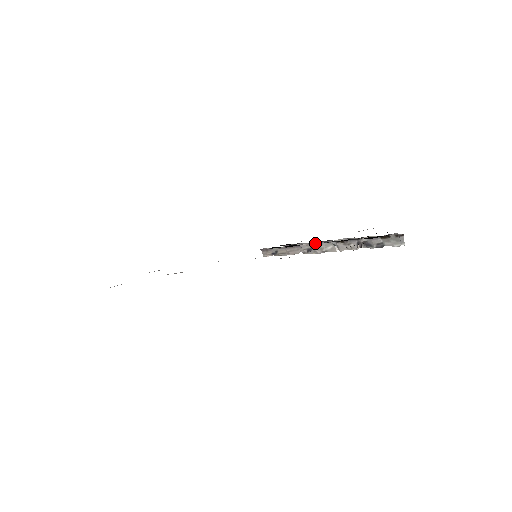
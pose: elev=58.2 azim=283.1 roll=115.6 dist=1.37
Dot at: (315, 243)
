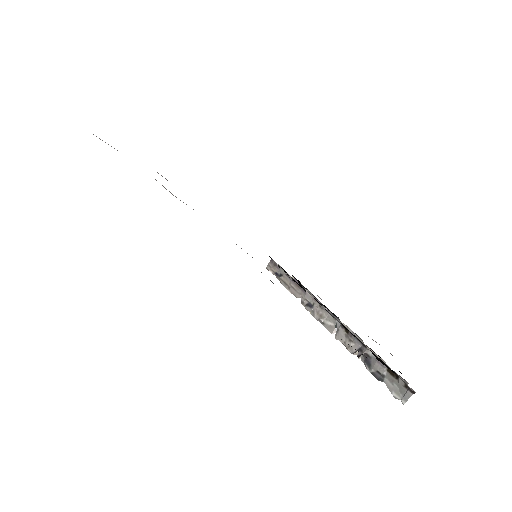
Dot at: (321, 305)
